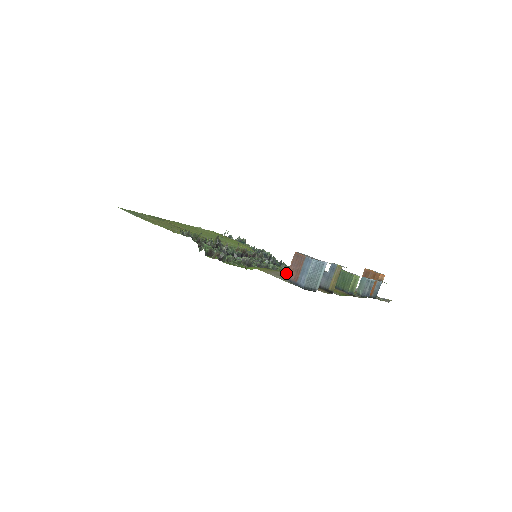
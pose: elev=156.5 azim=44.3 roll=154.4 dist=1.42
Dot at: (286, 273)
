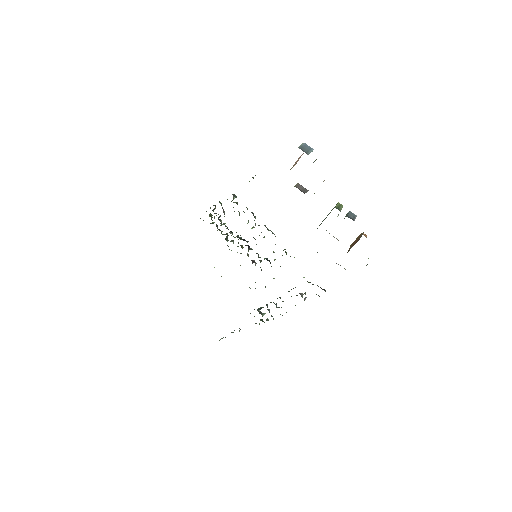
Dot at: occluded
